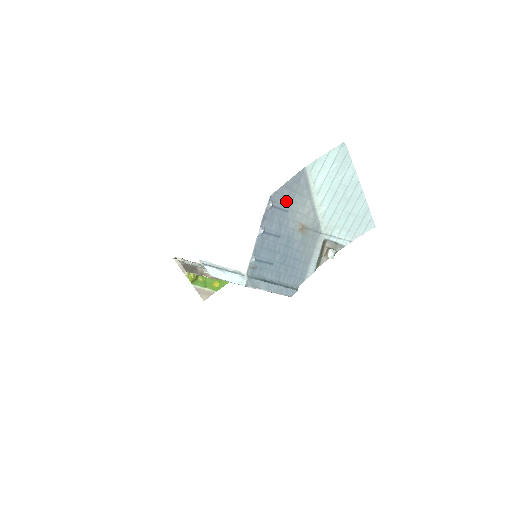
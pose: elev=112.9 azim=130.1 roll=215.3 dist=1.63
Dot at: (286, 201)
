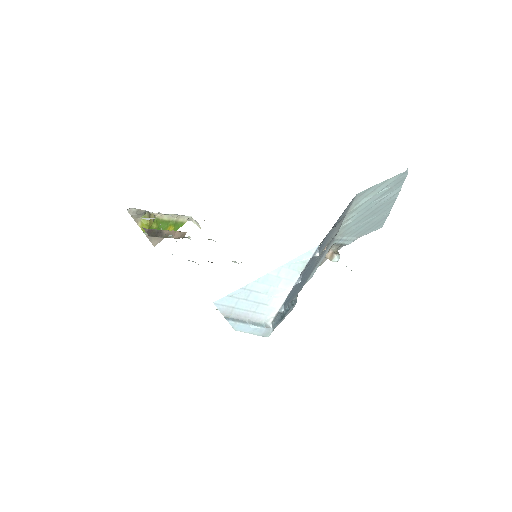
Dot at: (327, 237)
